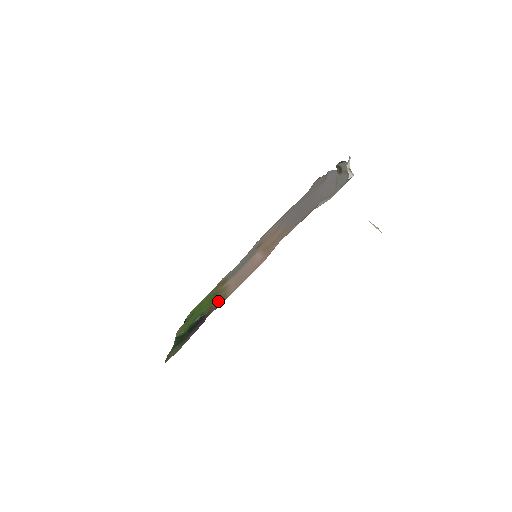
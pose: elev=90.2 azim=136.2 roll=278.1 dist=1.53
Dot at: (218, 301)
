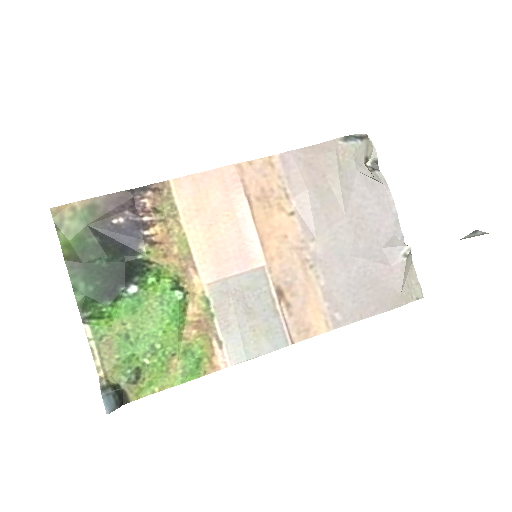
Dot at: (164, 217)
